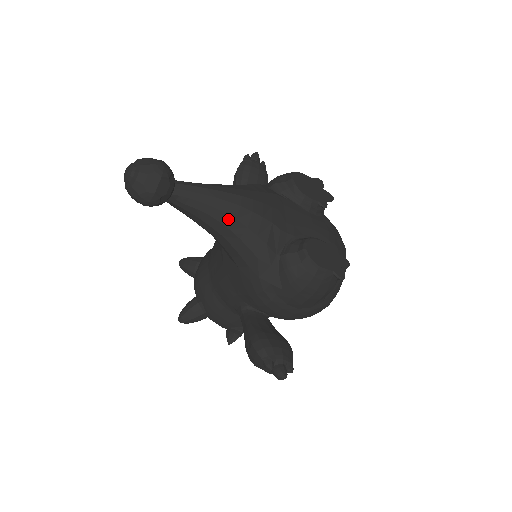
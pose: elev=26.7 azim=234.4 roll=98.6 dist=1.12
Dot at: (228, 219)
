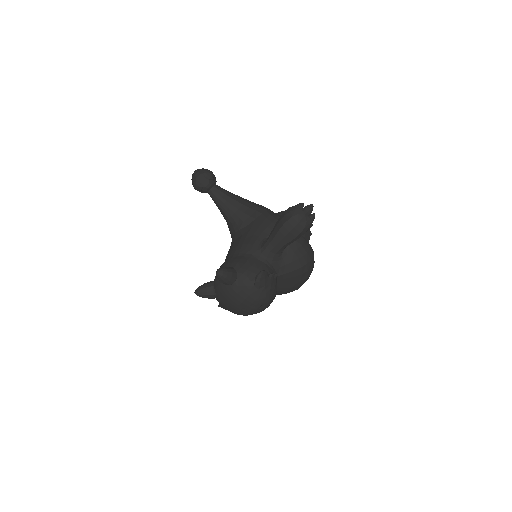
Dot at: (244, 199)
